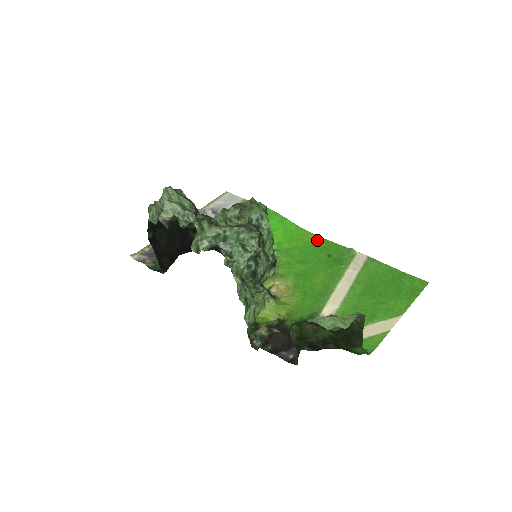
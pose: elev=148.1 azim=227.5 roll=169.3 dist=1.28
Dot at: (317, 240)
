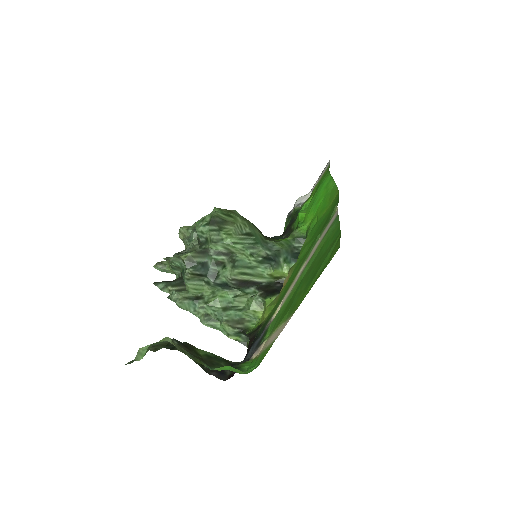
Dot at: (334, 200)
